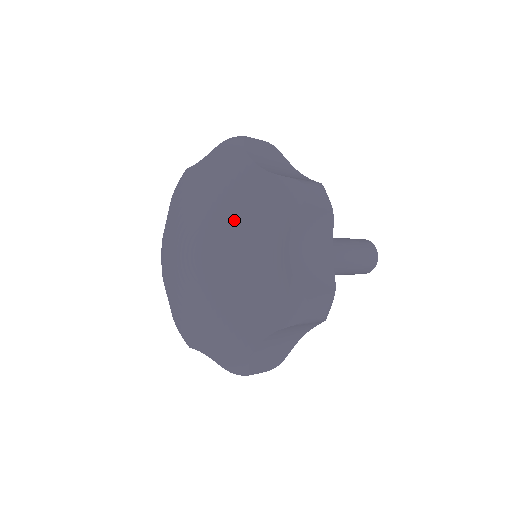
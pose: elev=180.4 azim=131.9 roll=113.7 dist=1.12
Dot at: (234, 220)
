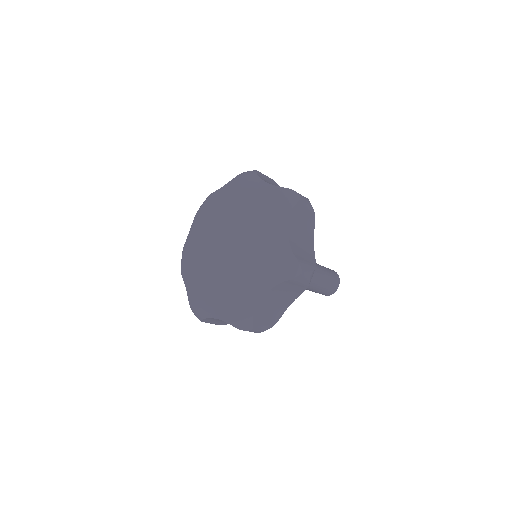
Dot at: (228, 208)
